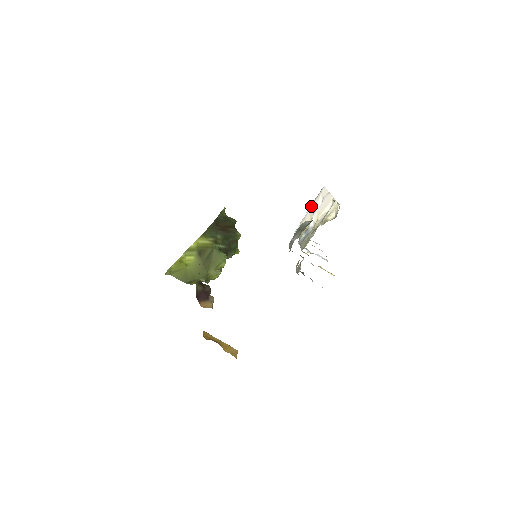
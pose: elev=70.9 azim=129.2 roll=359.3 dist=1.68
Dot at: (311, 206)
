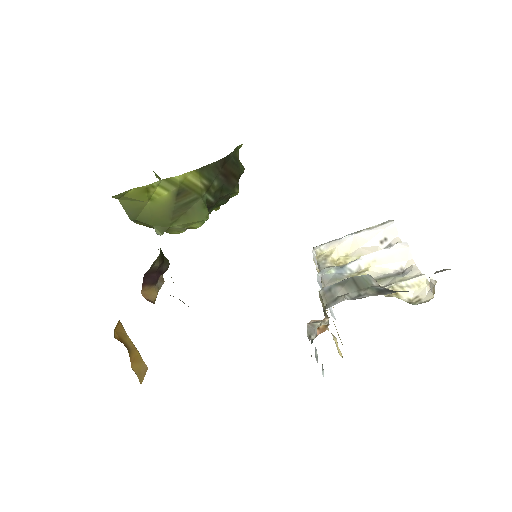
Dot at: (359, 233)
